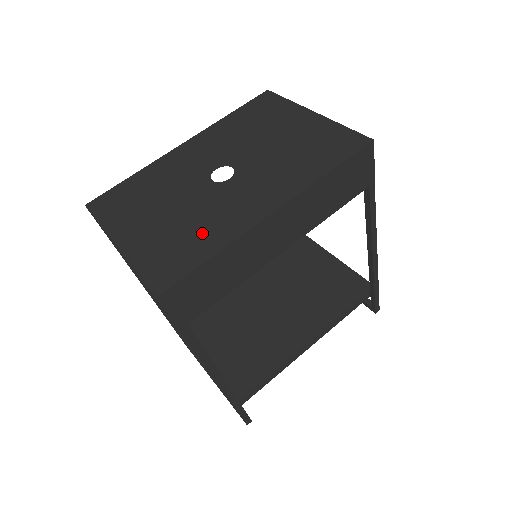
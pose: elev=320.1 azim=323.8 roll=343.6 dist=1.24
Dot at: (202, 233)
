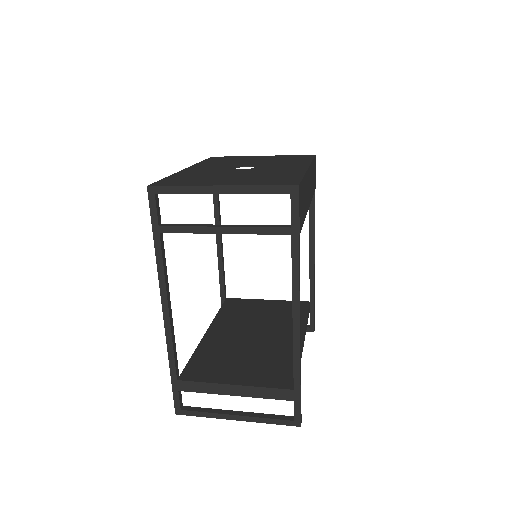
Dot at: (279, 174)
